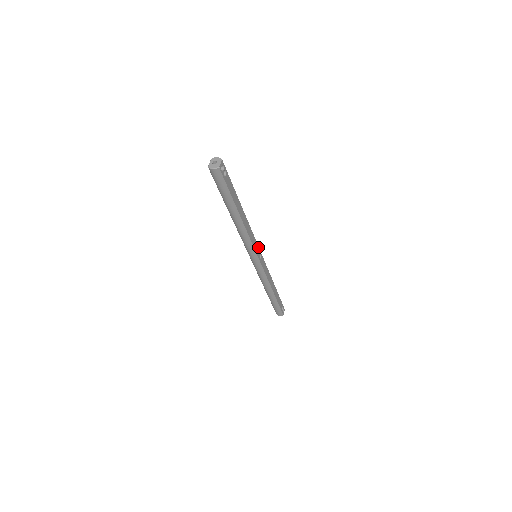
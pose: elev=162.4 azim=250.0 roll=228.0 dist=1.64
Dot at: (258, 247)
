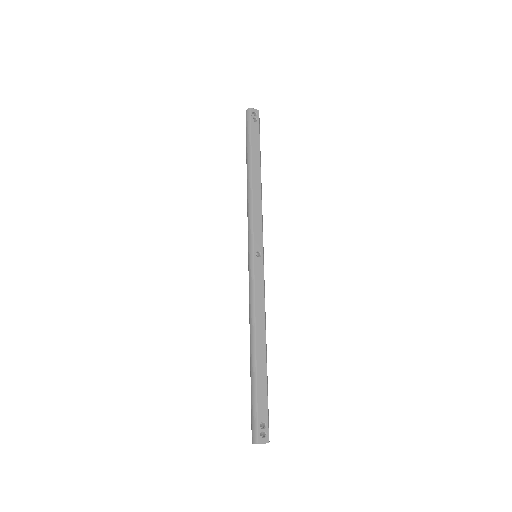
Dot at: (262, 240)
